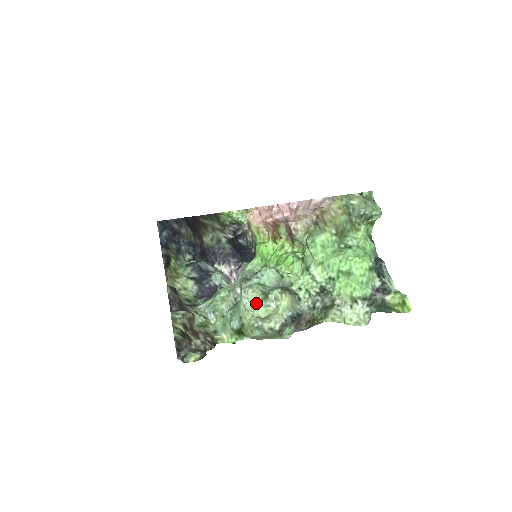
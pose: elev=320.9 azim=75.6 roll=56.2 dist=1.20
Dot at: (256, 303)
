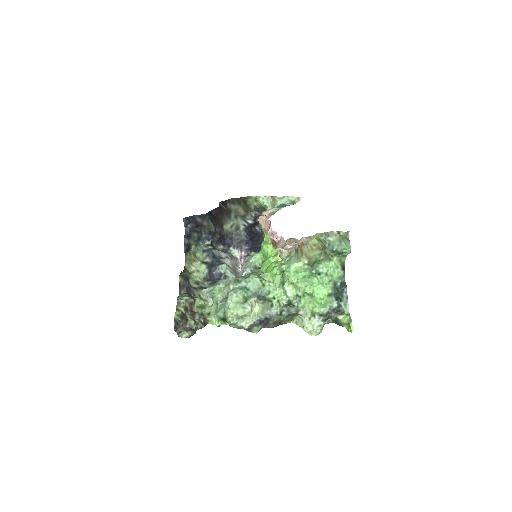
Dot at: (237, 305)
